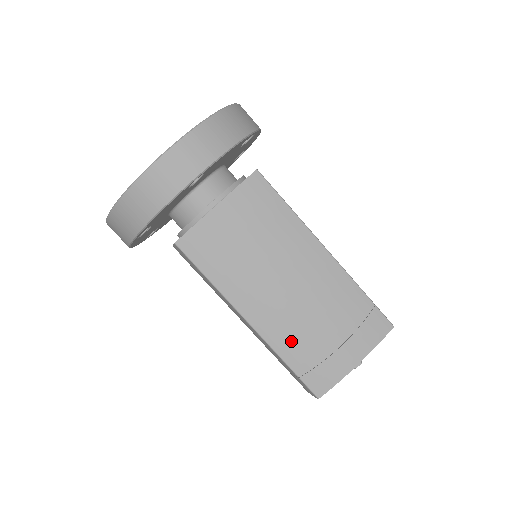
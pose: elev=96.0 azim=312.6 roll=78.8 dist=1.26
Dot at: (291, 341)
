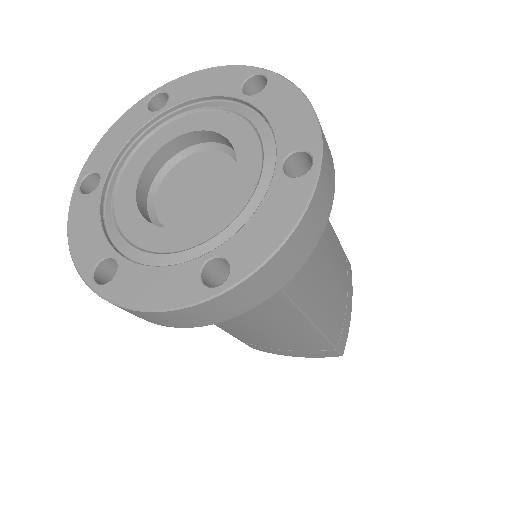
Dot at: (334, 322)
